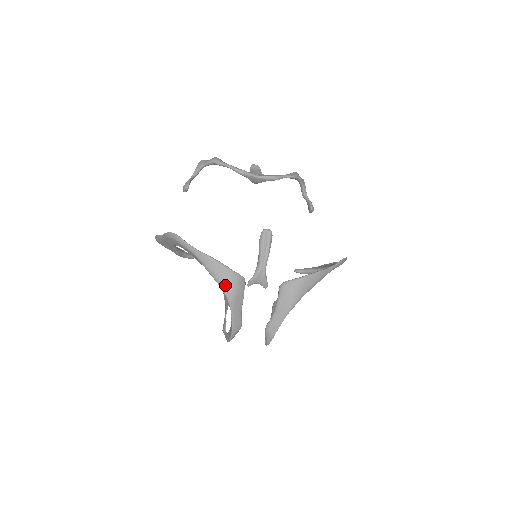
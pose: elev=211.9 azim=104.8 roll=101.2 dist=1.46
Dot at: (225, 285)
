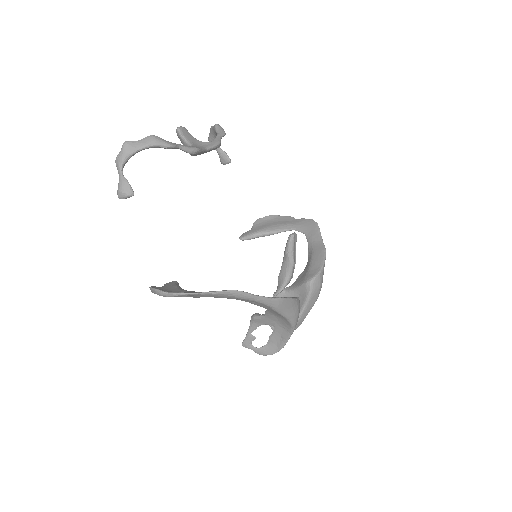
Dot at: (295, 317)
